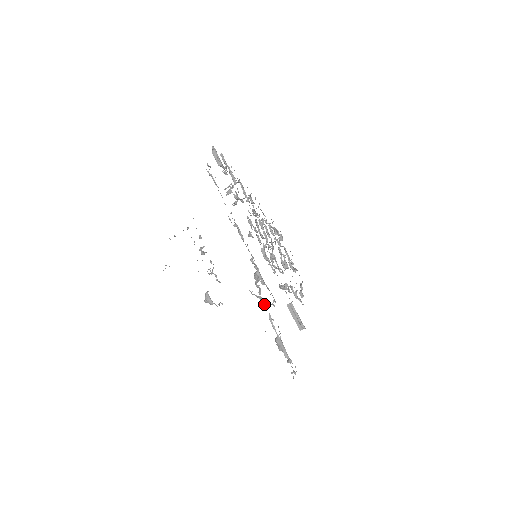
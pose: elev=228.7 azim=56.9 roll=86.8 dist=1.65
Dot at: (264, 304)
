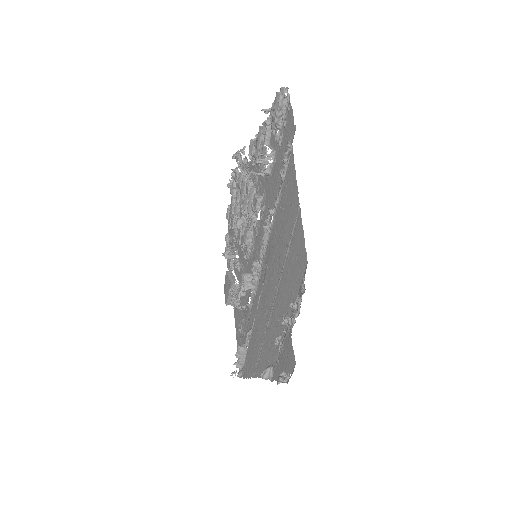
Dot at: (237, 306)
